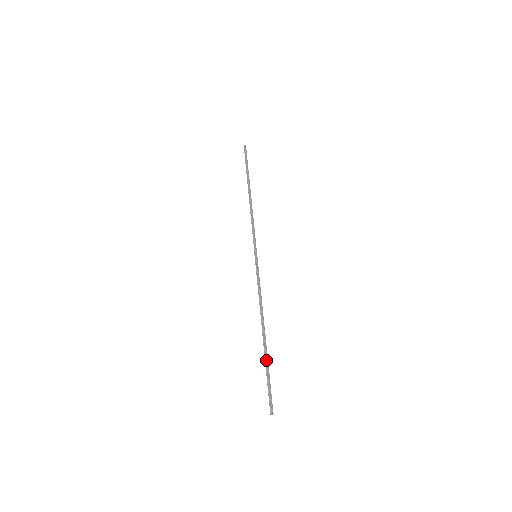
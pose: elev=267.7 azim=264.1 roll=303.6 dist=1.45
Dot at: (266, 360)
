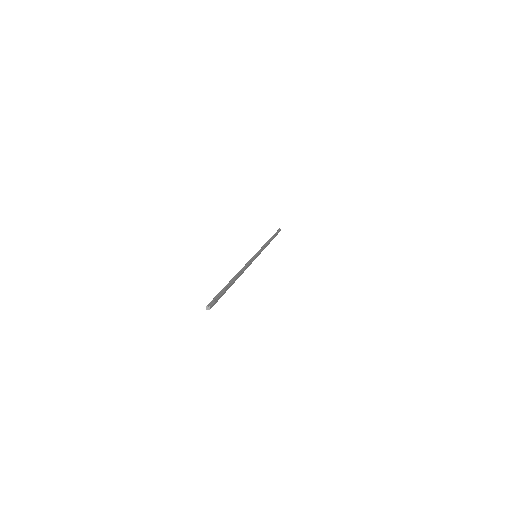
Dot at: (226, 286)
